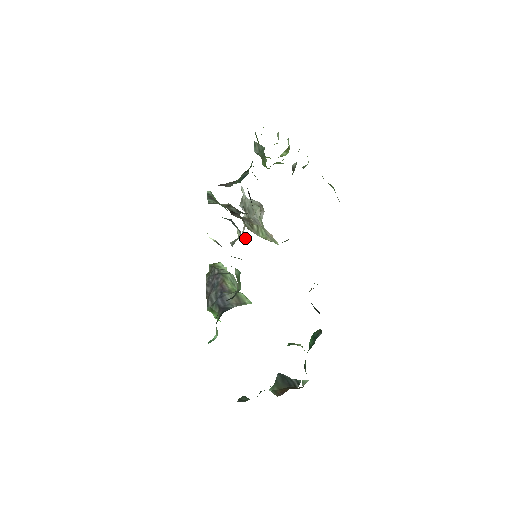
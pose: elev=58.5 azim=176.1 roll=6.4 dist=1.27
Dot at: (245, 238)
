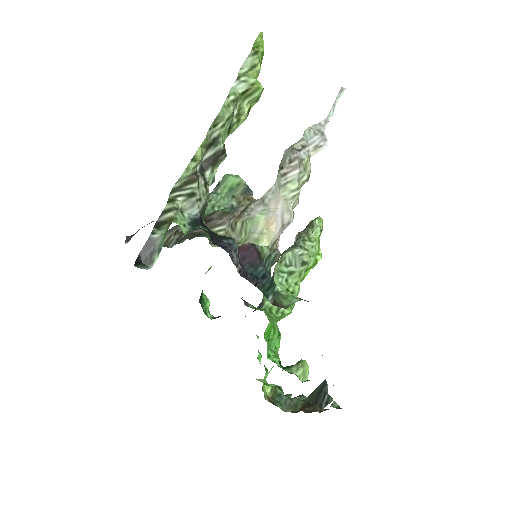
Dot at: occluded
